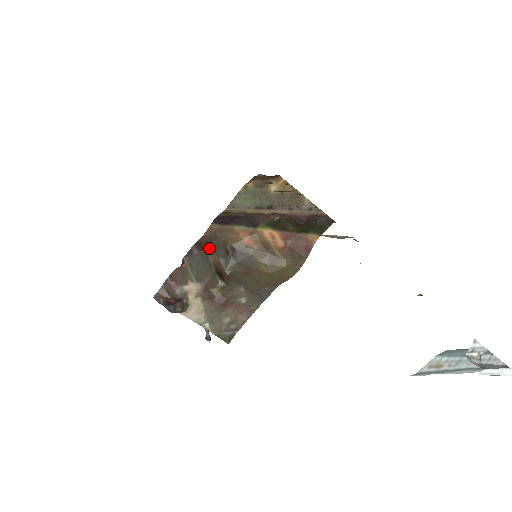
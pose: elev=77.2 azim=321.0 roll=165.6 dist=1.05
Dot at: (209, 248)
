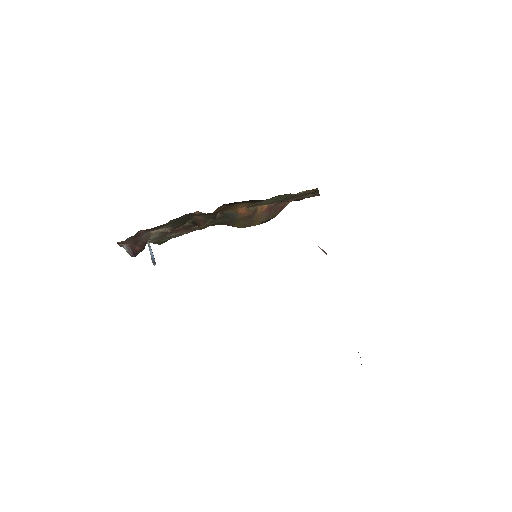
Dot at: (201, 214)
